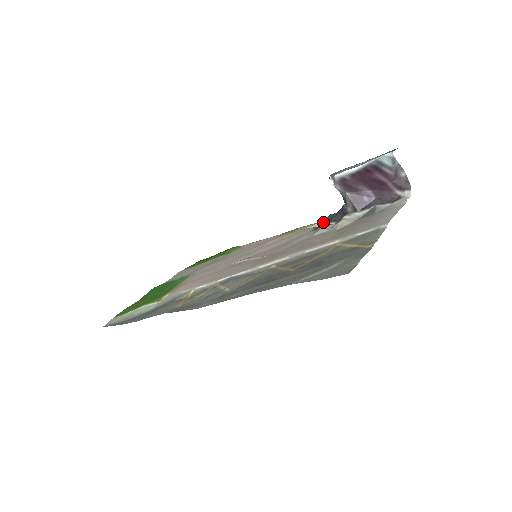
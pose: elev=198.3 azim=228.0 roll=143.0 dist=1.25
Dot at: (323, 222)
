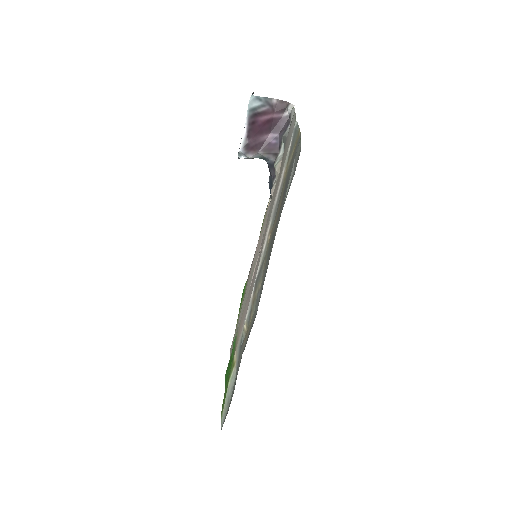
Dot at: (270, 190)
